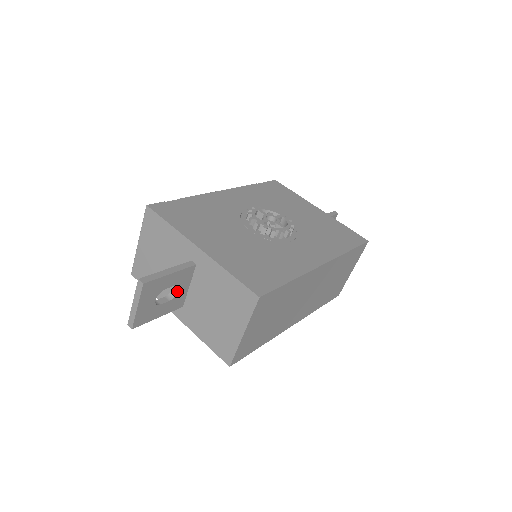
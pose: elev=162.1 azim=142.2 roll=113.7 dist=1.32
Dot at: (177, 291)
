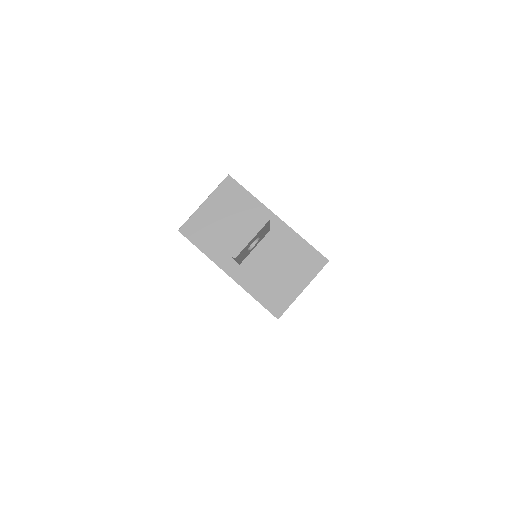
Dot at: (253, 246)
